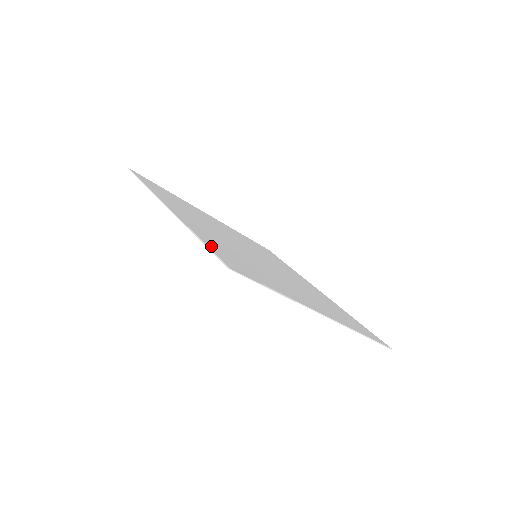
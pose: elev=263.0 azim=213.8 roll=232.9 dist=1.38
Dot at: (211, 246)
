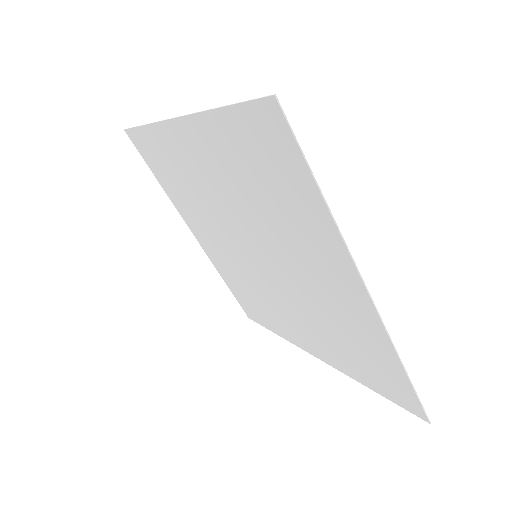
Dot at: (236, 119)
